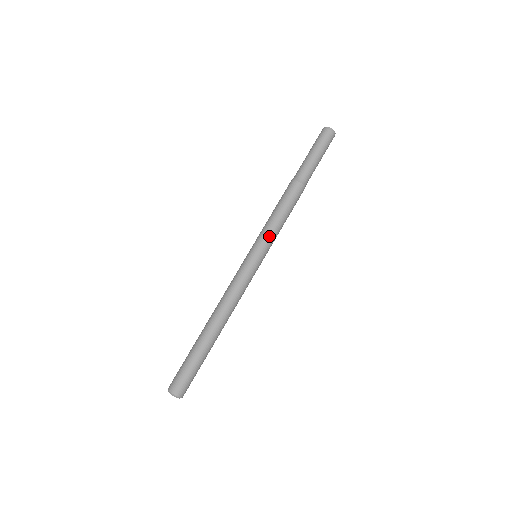
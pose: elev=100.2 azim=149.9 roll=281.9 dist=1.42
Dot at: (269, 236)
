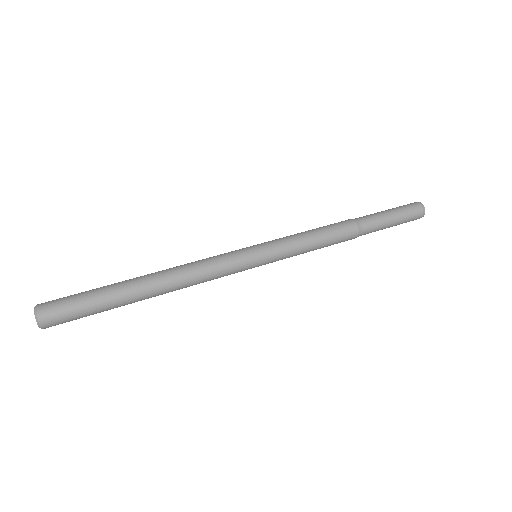
Dot at: (281, 238)
